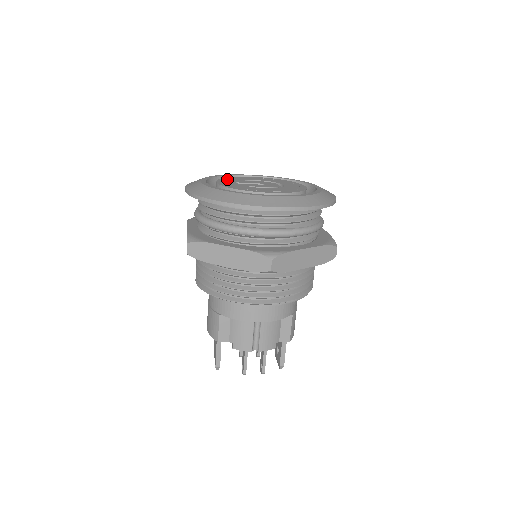
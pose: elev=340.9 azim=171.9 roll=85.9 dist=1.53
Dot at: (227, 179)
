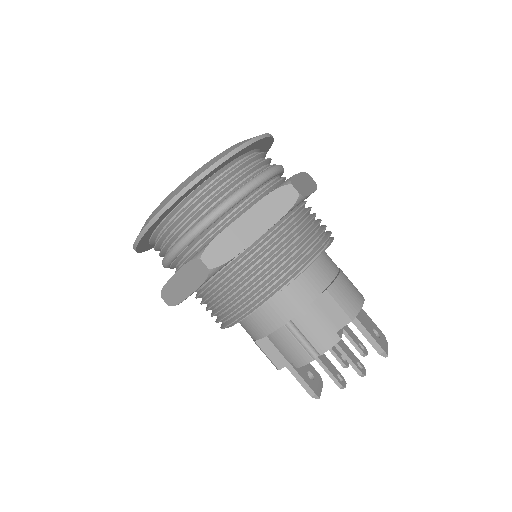
Dot at: occluded
